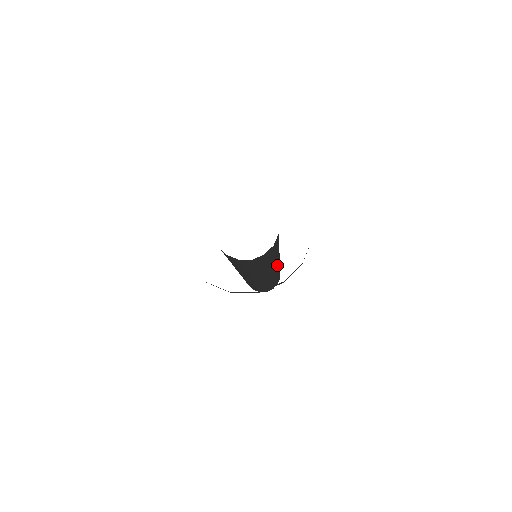
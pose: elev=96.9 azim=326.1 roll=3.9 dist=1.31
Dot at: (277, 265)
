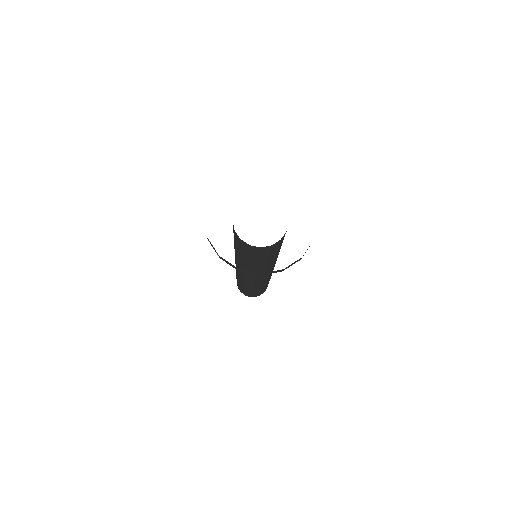
Dot at: occluded
